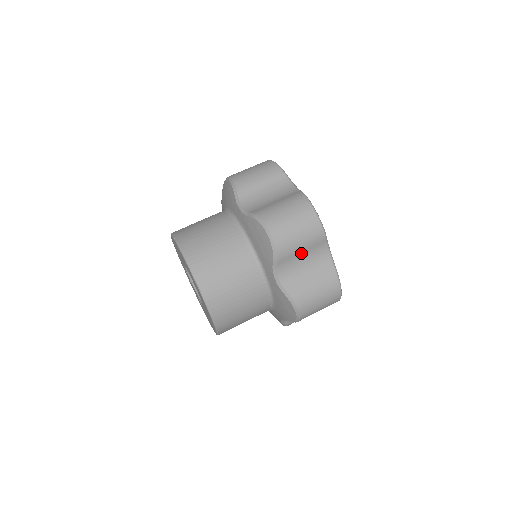
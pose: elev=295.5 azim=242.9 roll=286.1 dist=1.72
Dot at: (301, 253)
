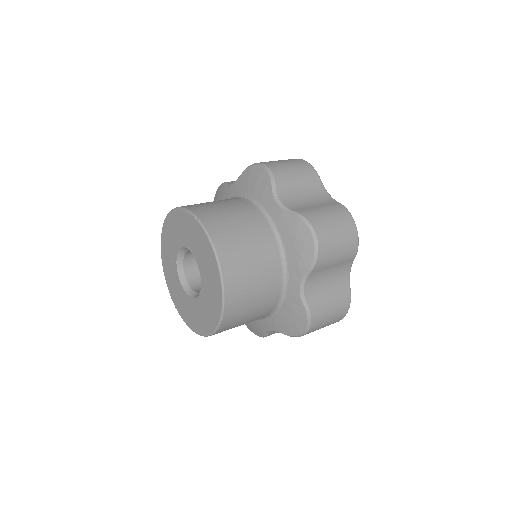
Dot at: (299, 185)
